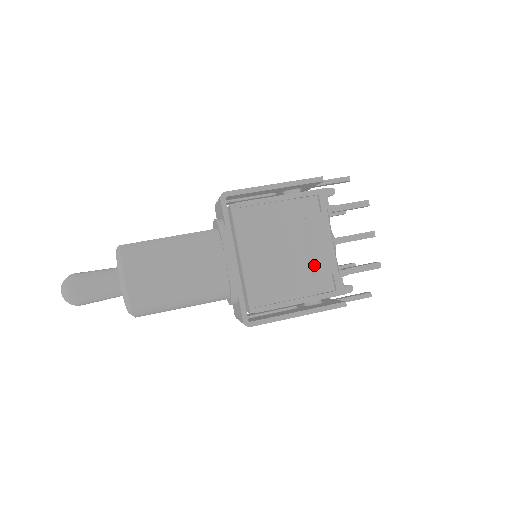
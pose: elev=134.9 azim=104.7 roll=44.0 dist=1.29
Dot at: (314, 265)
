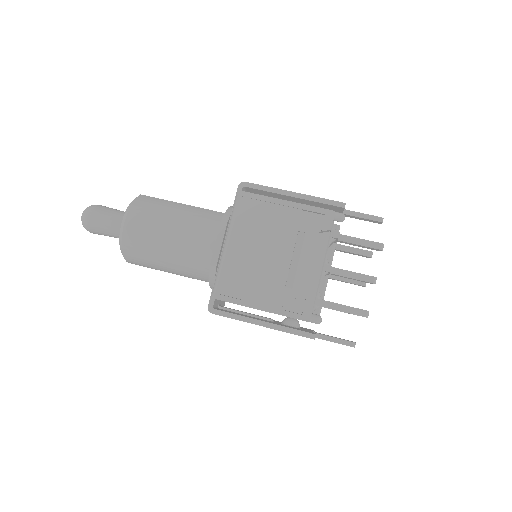
Dot at: (291, 280)
